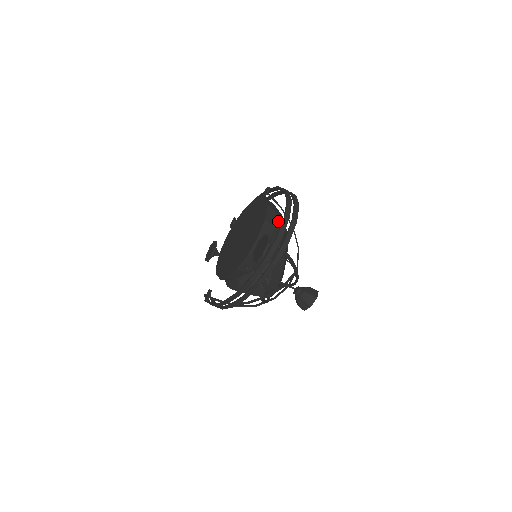
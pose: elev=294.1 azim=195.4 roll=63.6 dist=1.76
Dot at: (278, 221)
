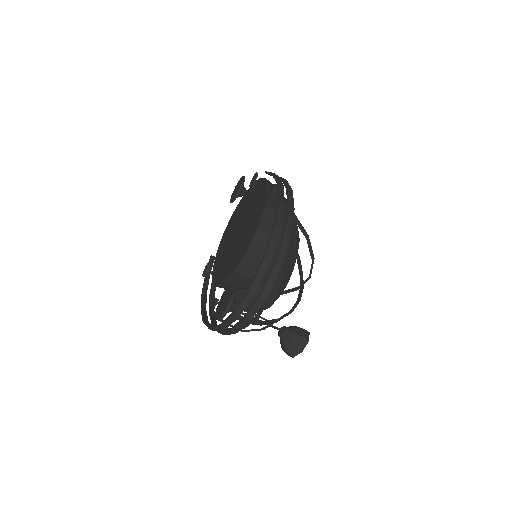
Dot at: occluded
